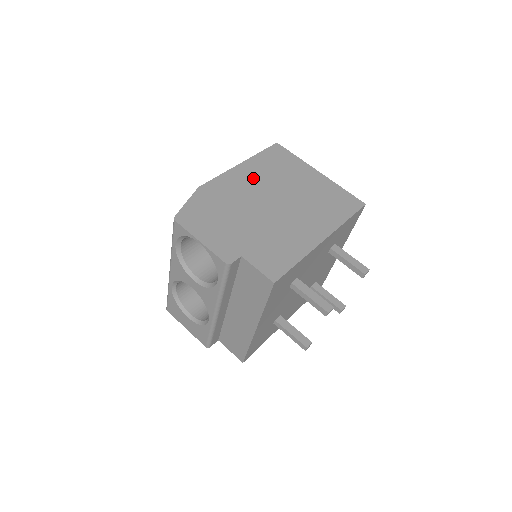
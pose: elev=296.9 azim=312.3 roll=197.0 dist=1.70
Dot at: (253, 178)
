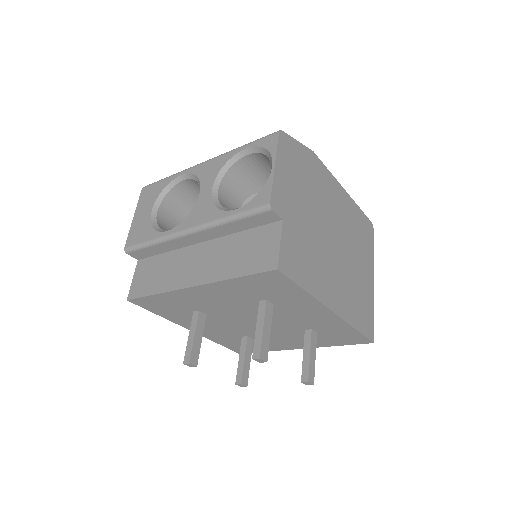
Dot at: (342, 209)
